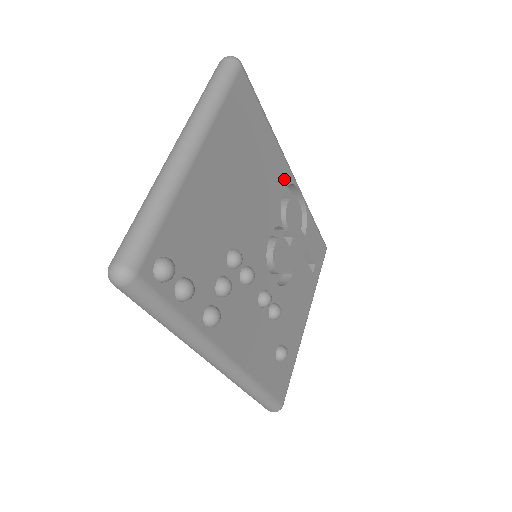
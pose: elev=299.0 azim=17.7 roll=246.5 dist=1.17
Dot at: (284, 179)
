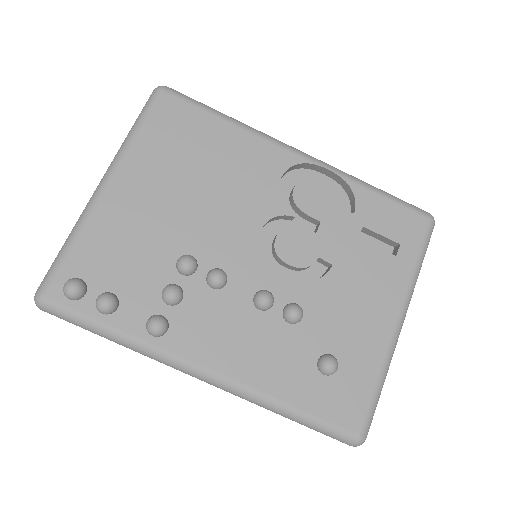
Dot at: (278, 164)
